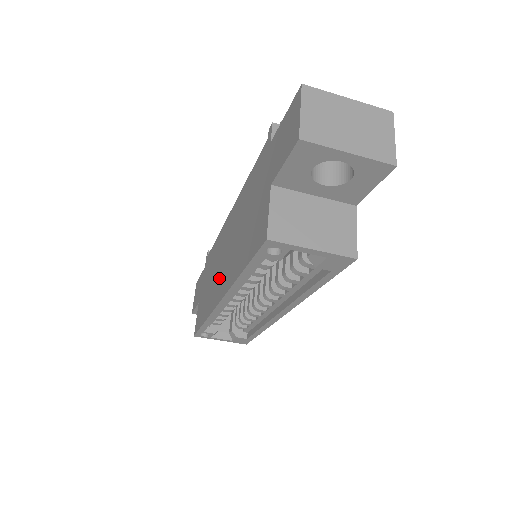
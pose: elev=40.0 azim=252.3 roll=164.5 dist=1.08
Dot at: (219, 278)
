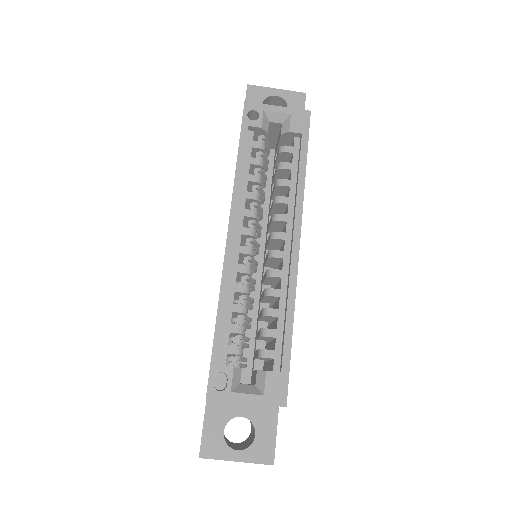
Dot at: occluded
